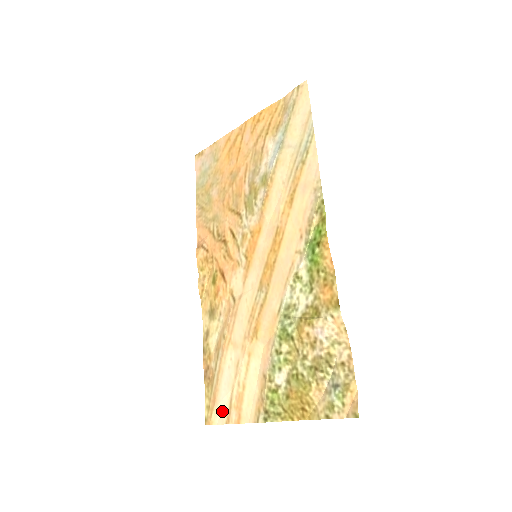
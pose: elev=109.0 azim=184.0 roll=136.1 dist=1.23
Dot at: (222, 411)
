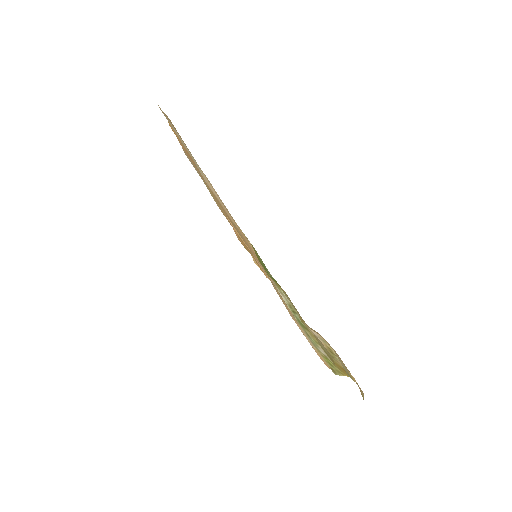
Dot at: occluded
